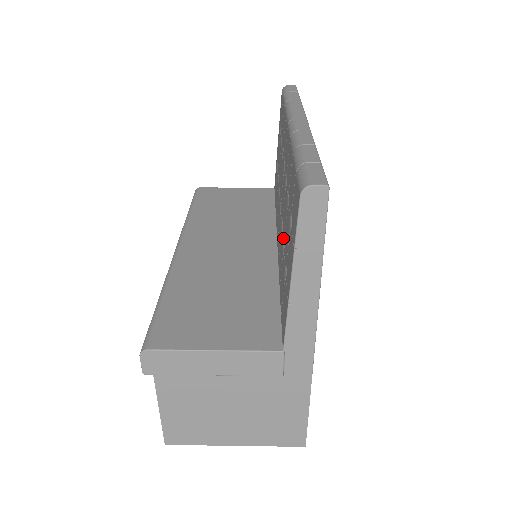
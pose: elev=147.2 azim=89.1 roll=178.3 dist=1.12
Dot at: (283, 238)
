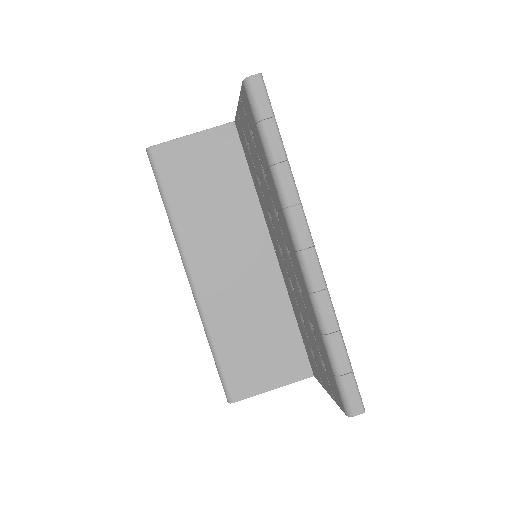
Dot at: (300, 312)
